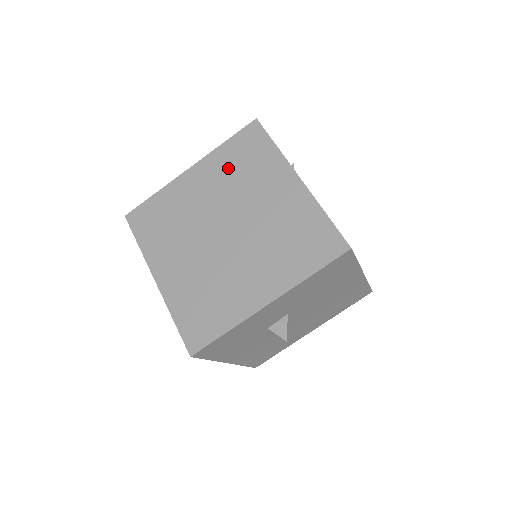
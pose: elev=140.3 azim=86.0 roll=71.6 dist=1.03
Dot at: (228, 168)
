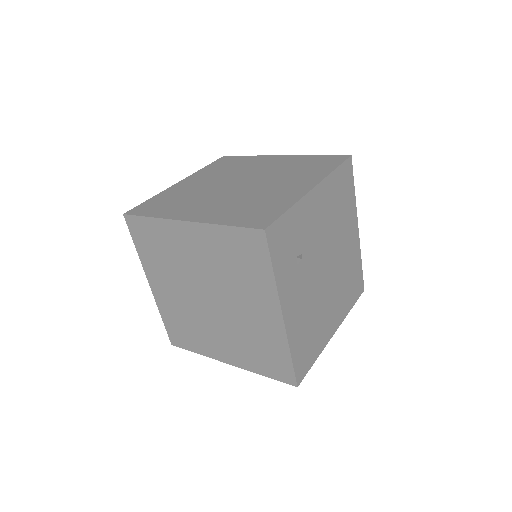
Dot at: (222, 254)
